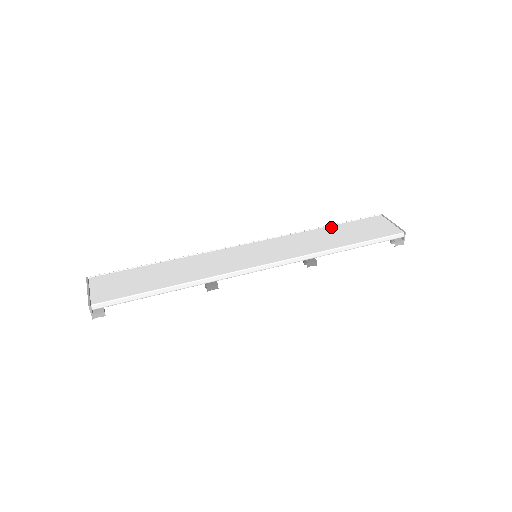
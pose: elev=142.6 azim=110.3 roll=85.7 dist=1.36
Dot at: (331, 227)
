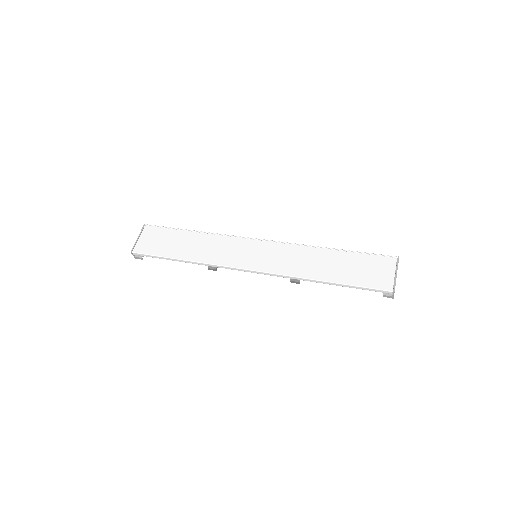
Dot at: (337, 252)
